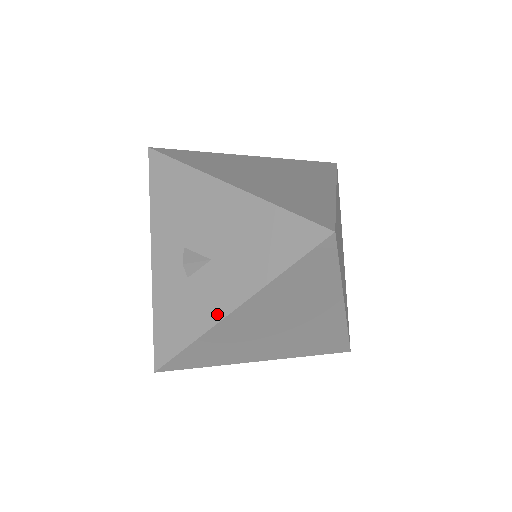
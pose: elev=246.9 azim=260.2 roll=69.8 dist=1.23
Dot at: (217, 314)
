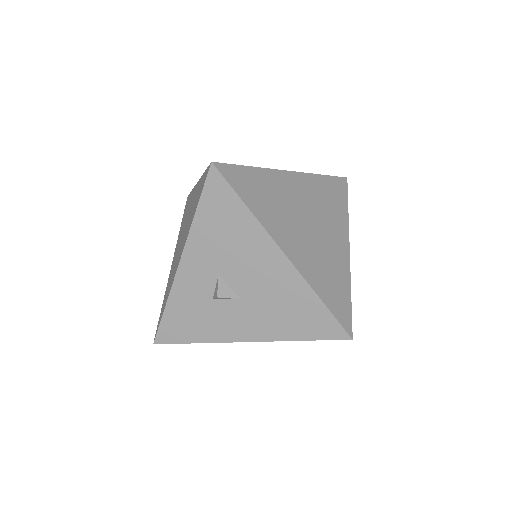
Dot at: (231, 337)
